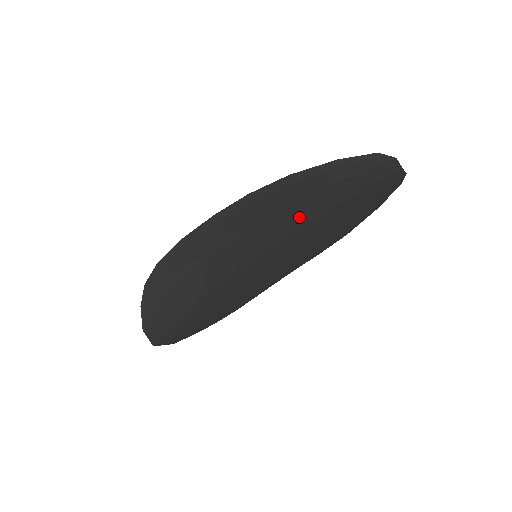
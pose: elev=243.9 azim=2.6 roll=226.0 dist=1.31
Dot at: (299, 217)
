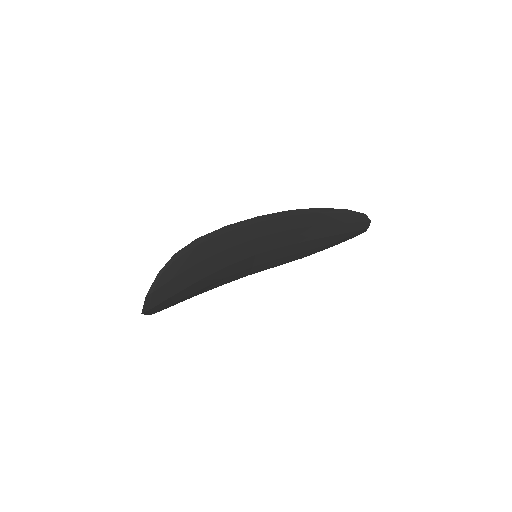
Dot at: (301, 237)
